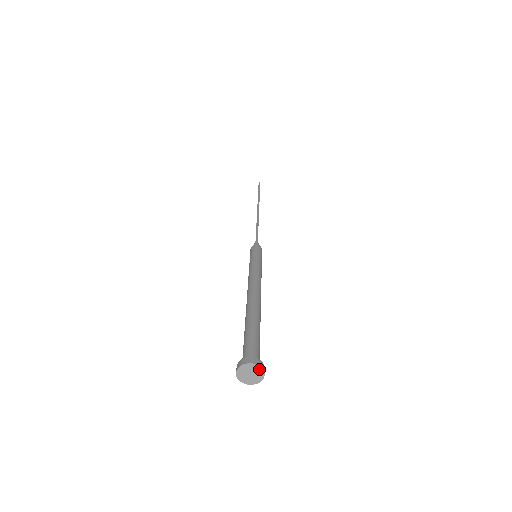
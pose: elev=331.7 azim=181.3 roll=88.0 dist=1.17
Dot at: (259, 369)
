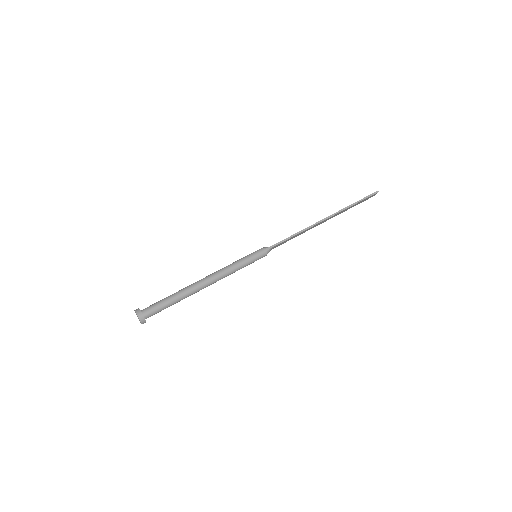
Dot at: (140, 321)
